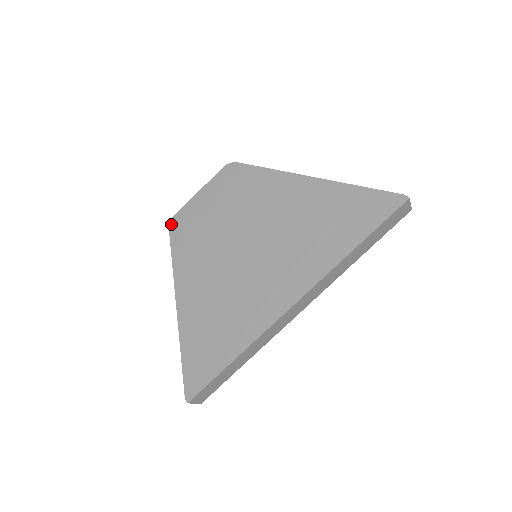
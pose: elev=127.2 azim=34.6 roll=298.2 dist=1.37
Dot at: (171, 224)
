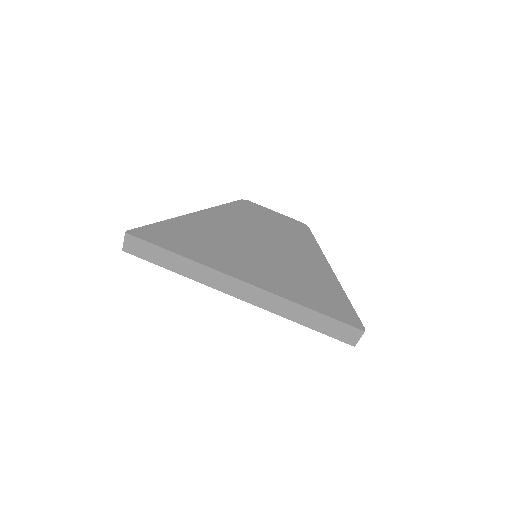
Dot at: (243, 200)
